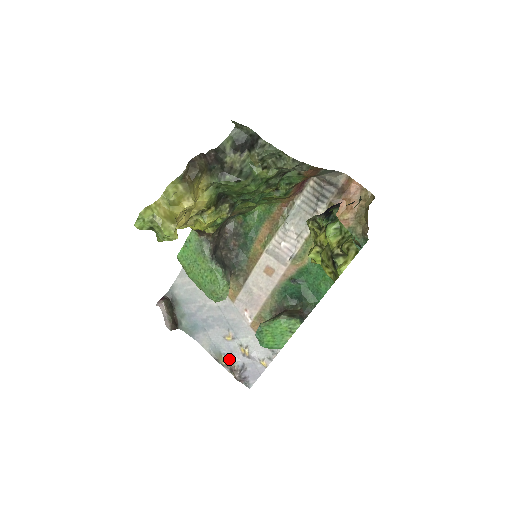
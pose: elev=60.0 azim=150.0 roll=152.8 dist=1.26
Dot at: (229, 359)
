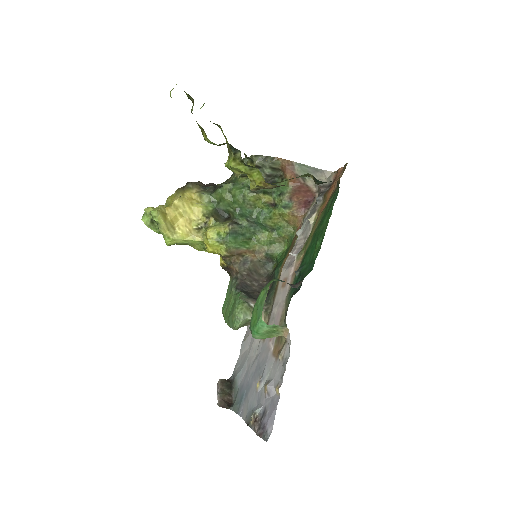
Dot at: (255, 411)
